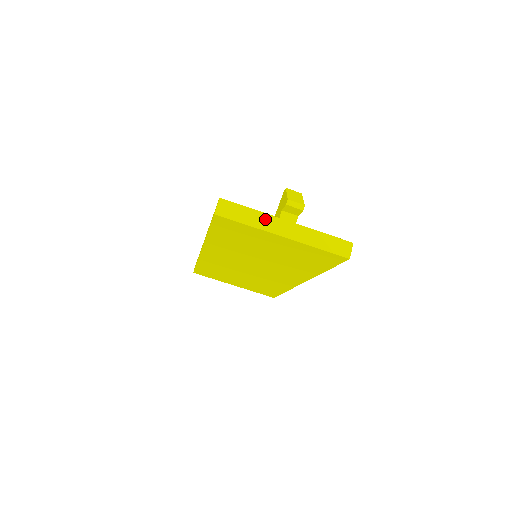
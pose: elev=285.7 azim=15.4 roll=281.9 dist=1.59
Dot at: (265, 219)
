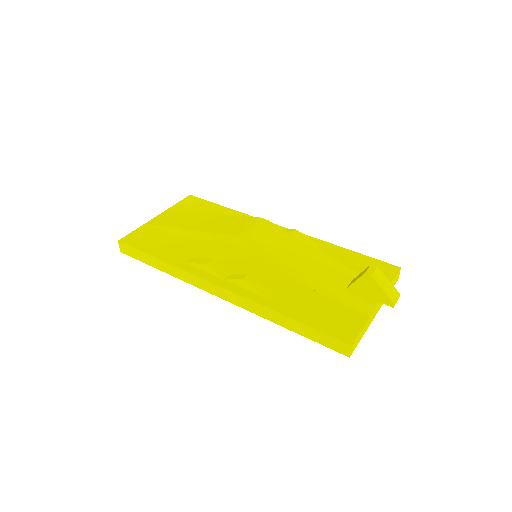
Dot at: (370, 319)
